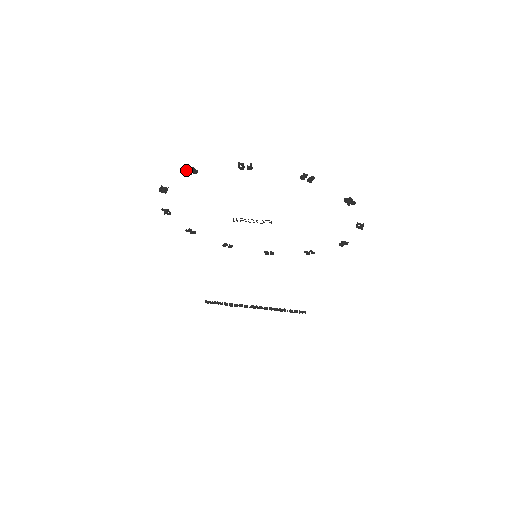
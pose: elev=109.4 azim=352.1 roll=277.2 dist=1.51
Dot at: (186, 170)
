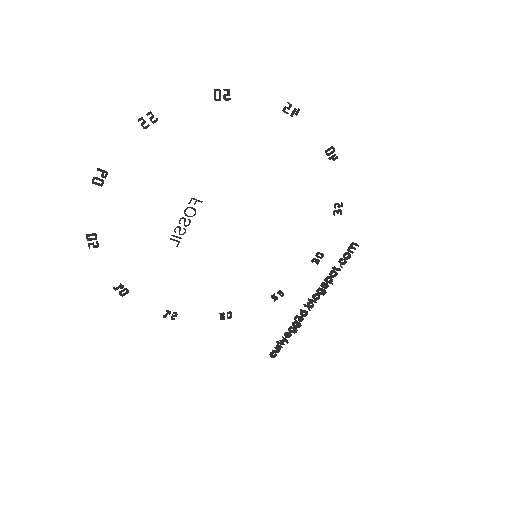
Dot at: (89, 244)
